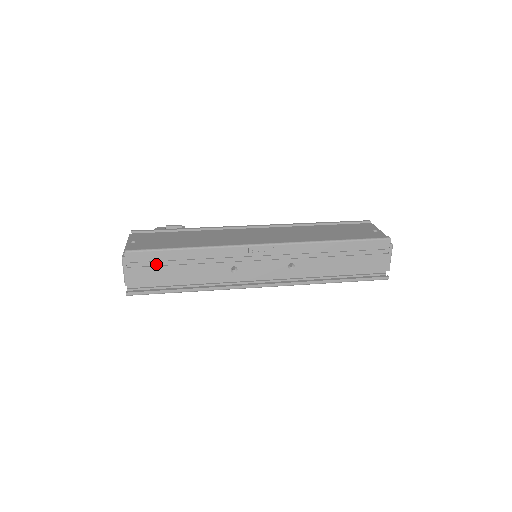
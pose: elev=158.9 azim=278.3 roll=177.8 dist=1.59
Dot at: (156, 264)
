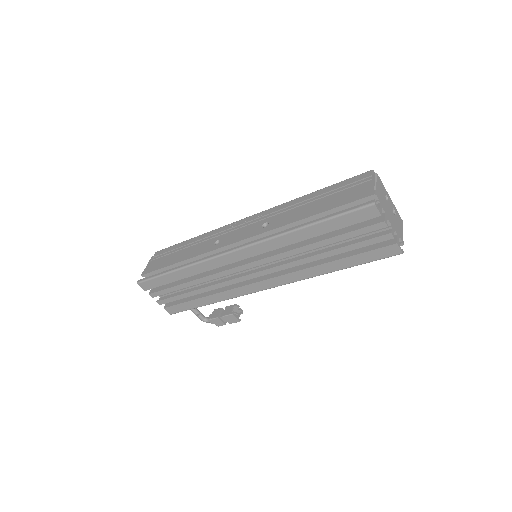
Dot at: (168, 255)
